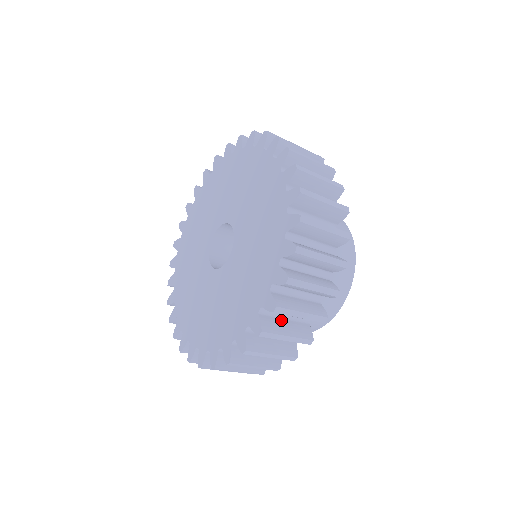
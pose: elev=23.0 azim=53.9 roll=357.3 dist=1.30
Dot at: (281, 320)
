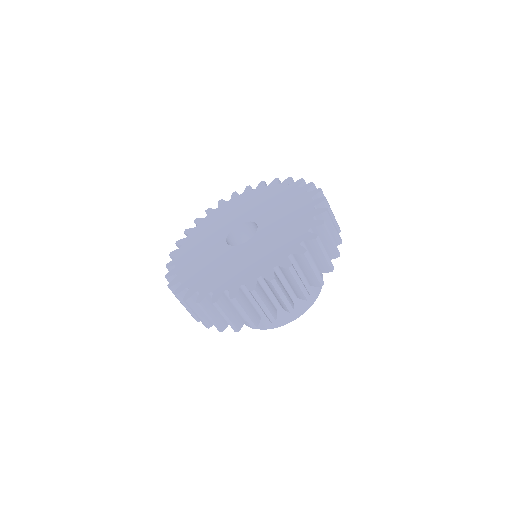
Dot at: occluded
